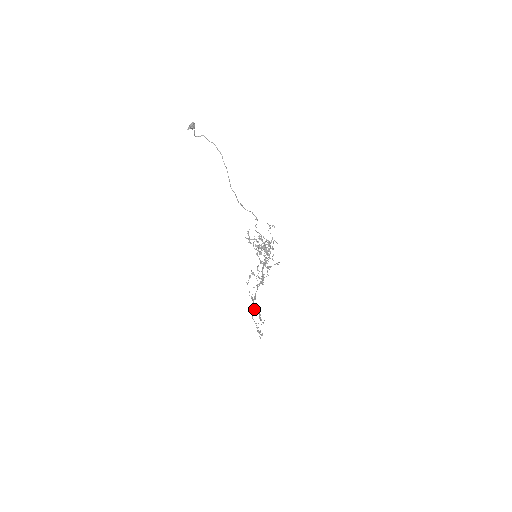
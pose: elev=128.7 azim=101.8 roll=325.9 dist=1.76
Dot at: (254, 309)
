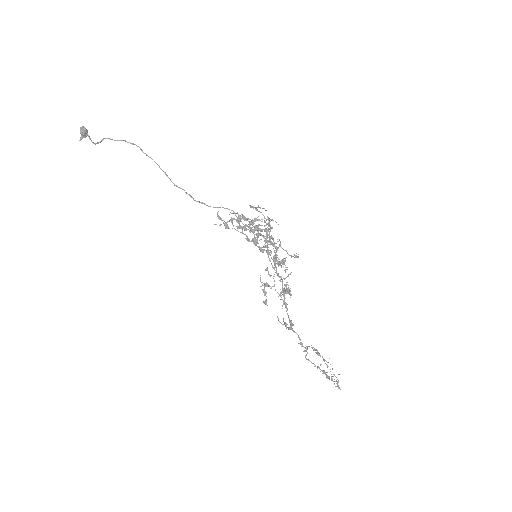
Dot at: (301, 343)
